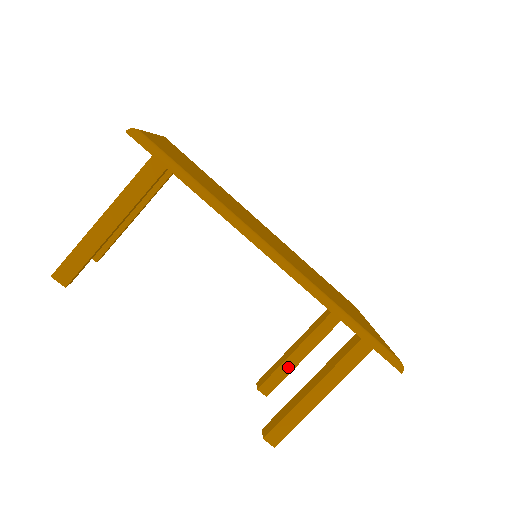
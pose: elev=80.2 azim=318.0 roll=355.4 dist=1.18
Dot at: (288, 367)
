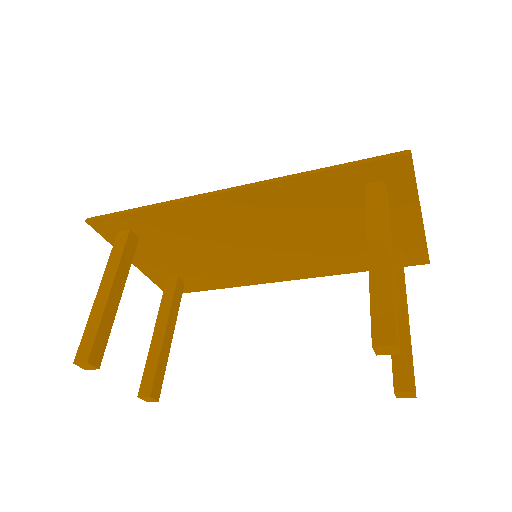
Dot at: (400, 339)
